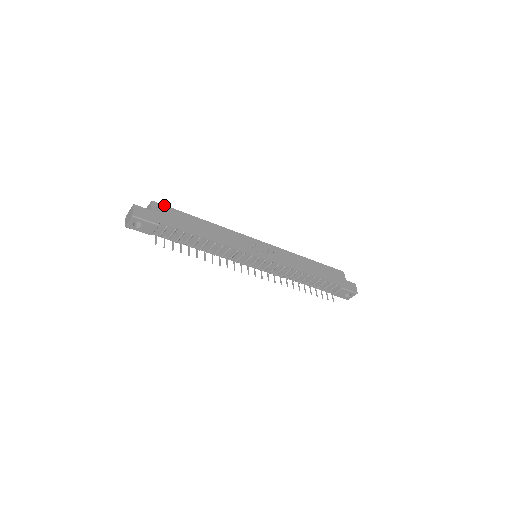
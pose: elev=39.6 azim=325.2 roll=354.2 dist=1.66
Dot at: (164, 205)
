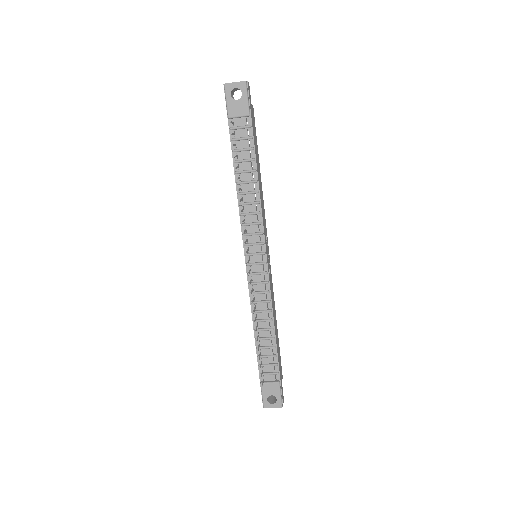
Dot at: occluded
